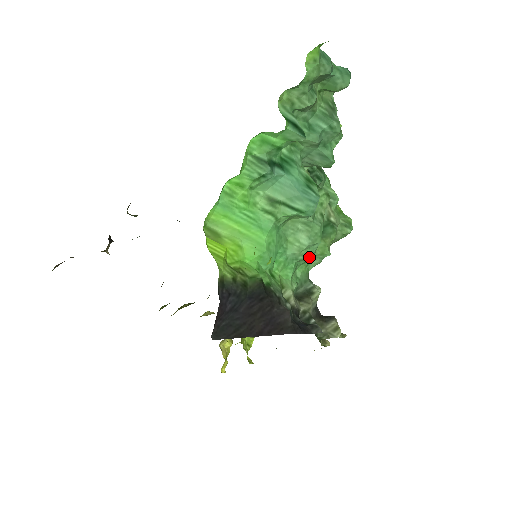
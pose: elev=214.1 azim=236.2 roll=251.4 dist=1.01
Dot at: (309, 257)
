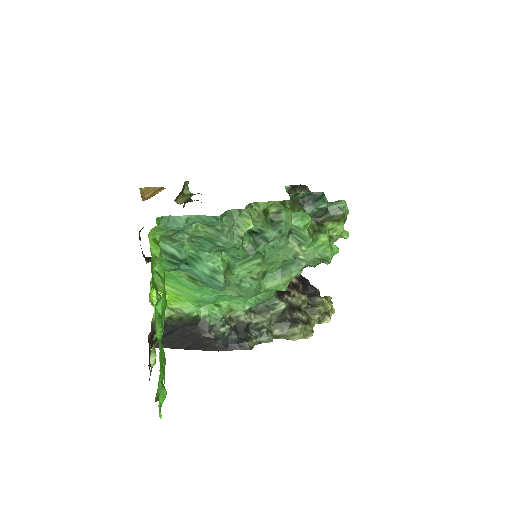
Dot at: (253, 296)
